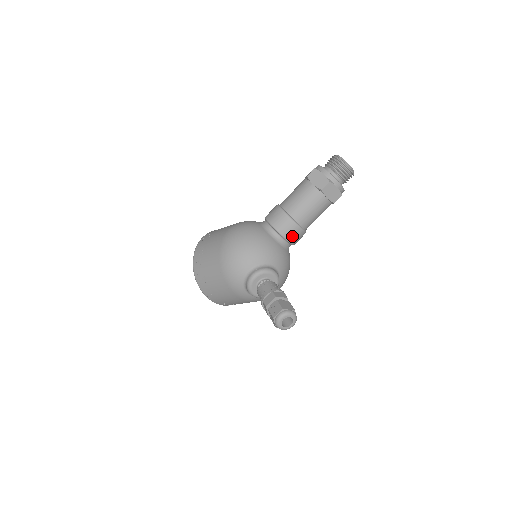
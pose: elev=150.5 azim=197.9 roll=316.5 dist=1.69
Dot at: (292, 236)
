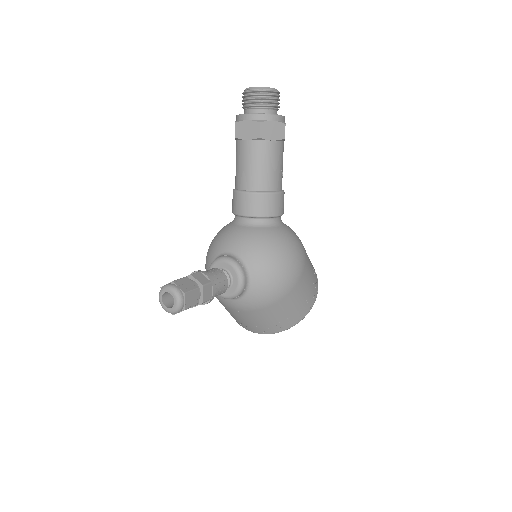
Dot at: (246, 208)
